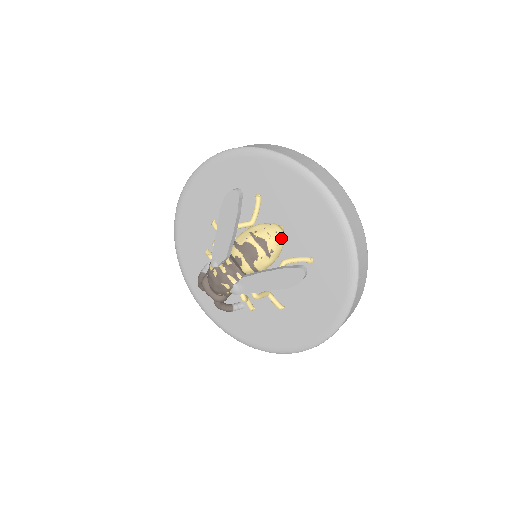
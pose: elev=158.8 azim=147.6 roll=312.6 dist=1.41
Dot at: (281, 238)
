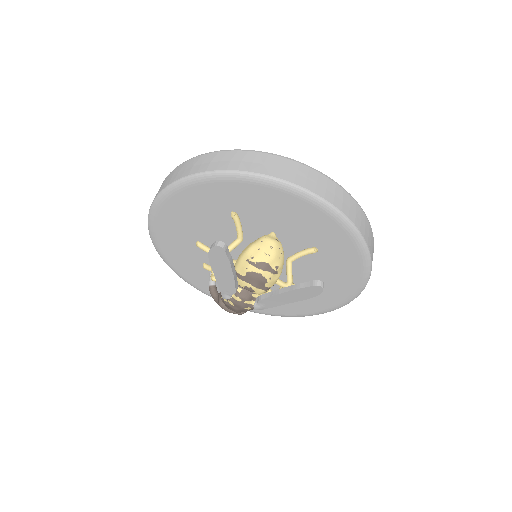
Dot at: (279, 249)
